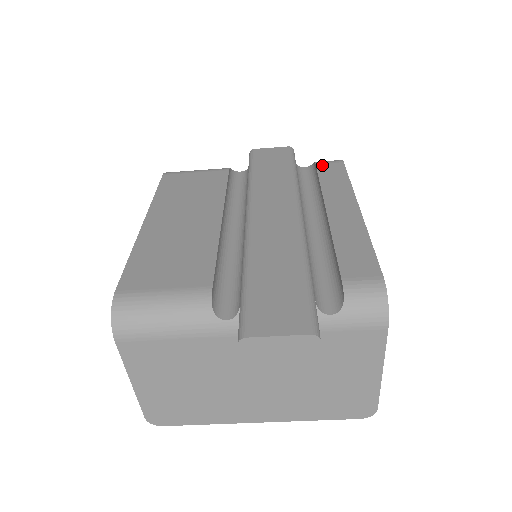
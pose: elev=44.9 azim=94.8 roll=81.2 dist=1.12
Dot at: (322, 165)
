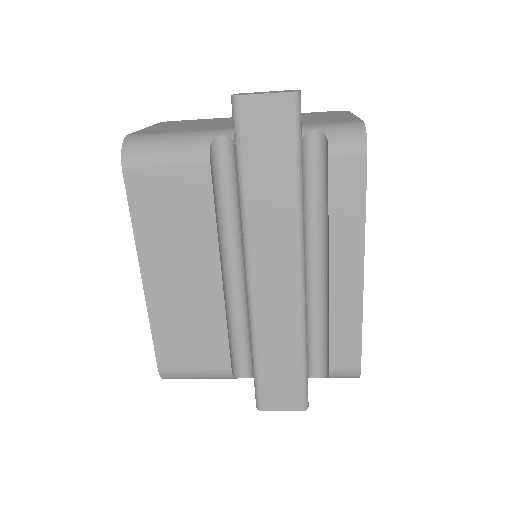
Dot at: (337, 167)
